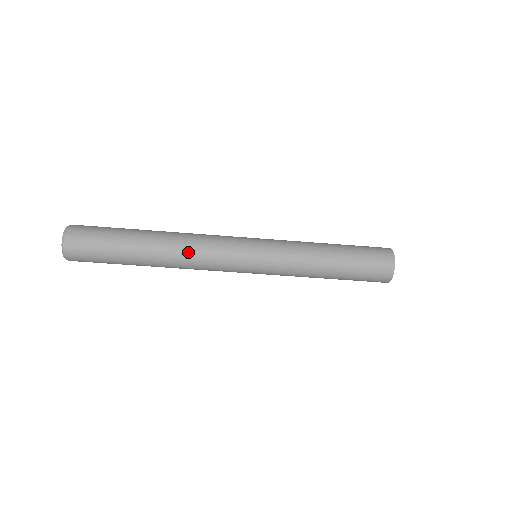
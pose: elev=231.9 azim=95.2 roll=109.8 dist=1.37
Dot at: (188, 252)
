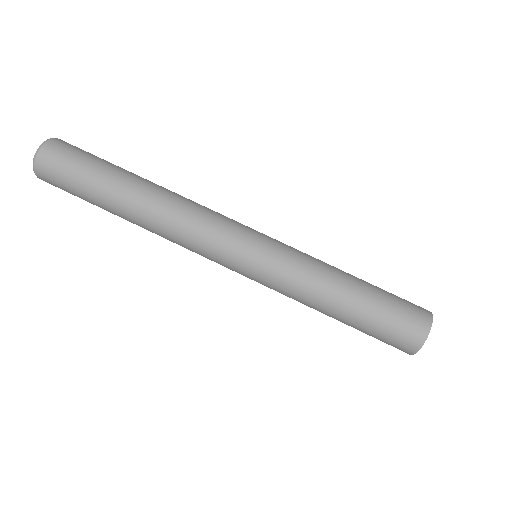
Dot at: (179, 207)
